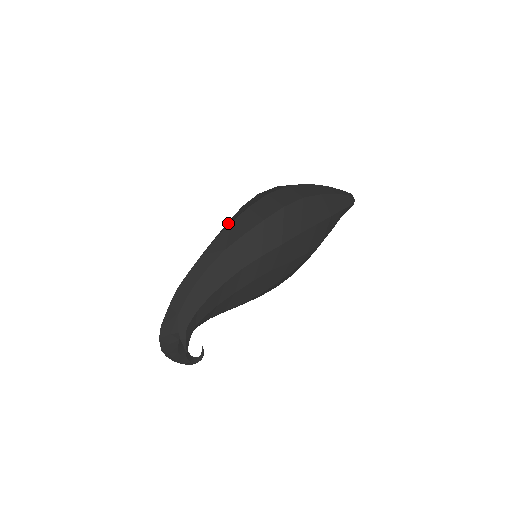
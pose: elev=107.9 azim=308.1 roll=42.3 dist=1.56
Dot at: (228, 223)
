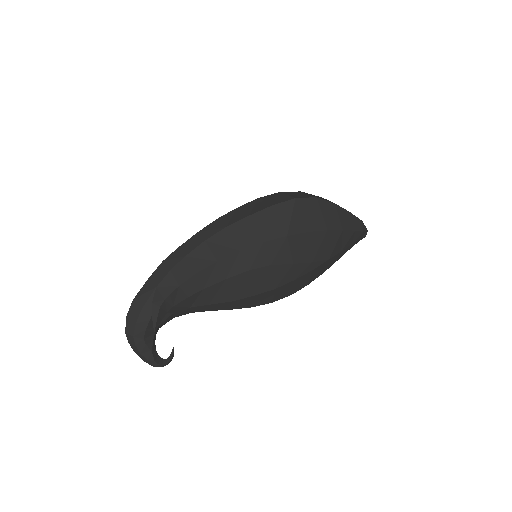
Dot at: occluded
